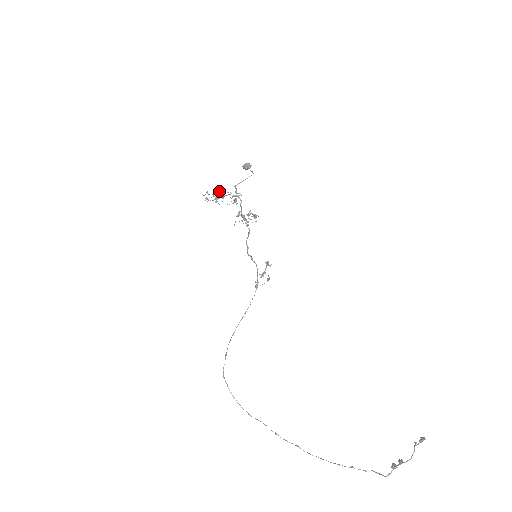
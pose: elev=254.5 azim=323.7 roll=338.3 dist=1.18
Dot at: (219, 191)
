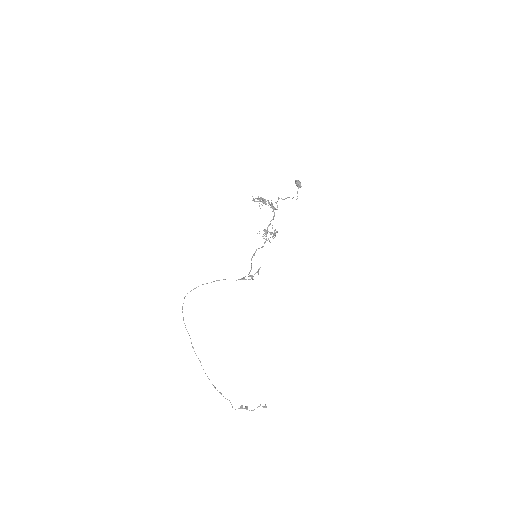
Dot at: (265, 203)
